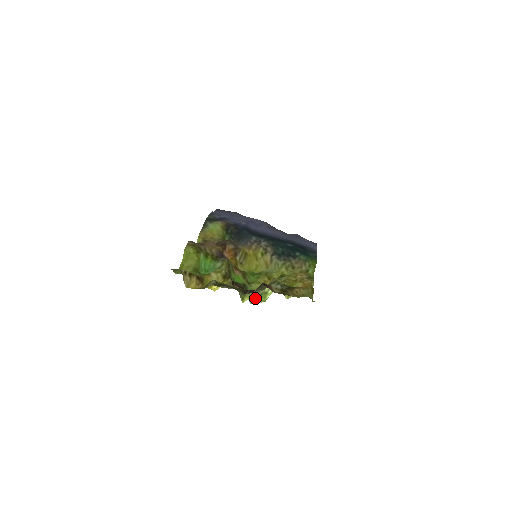
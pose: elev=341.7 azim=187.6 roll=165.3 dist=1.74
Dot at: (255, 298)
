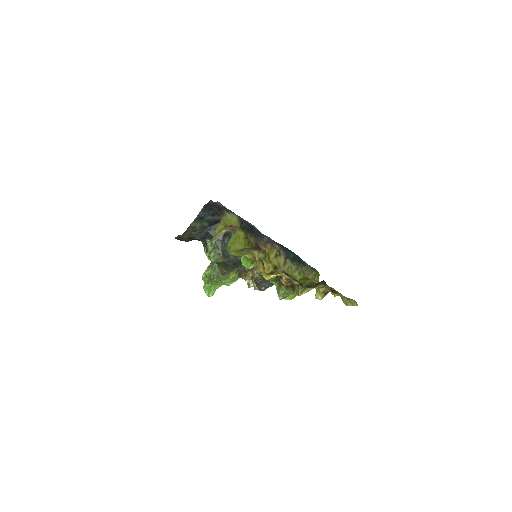
Dot at: (288, 294)
